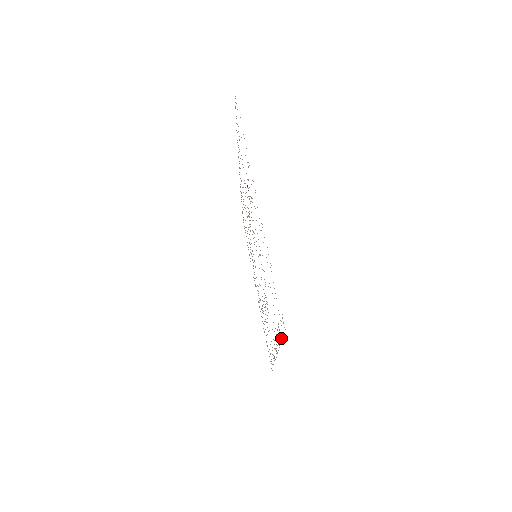
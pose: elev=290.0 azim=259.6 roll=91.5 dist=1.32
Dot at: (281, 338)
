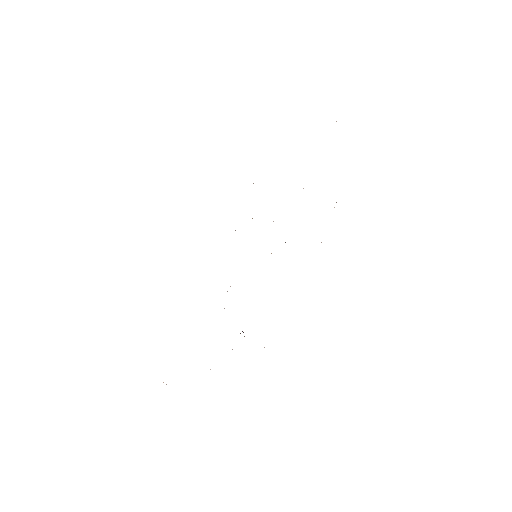
Dot at: occluded
